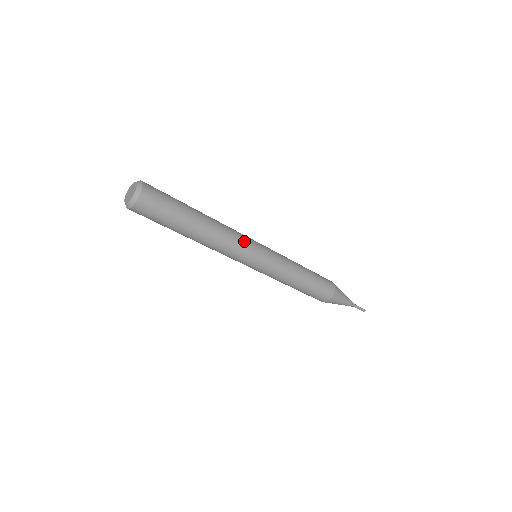
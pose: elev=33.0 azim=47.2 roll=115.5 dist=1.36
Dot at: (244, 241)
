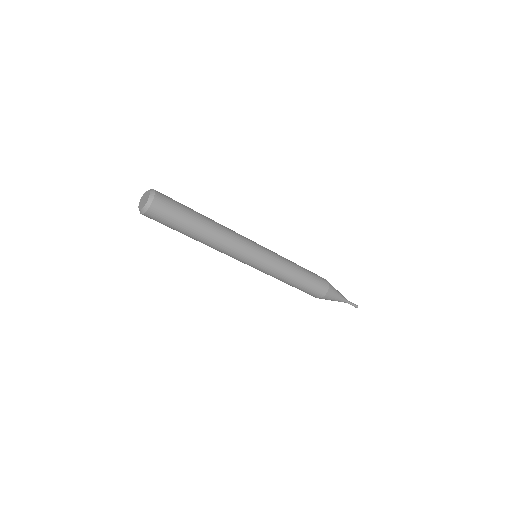
Dot at: (243, 236)
